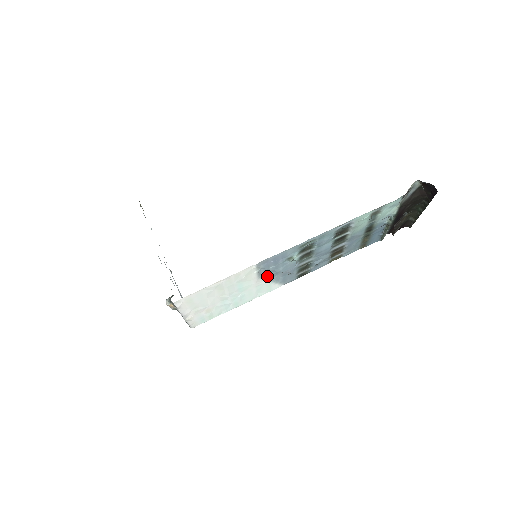
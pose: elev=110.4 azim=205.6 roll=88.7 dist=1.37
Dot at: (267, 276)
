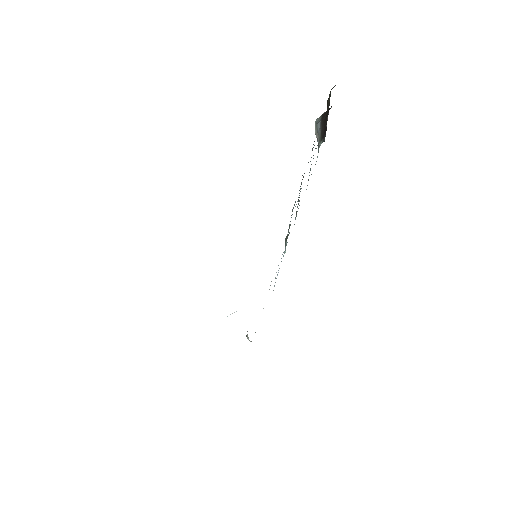
Dot at: occluded
